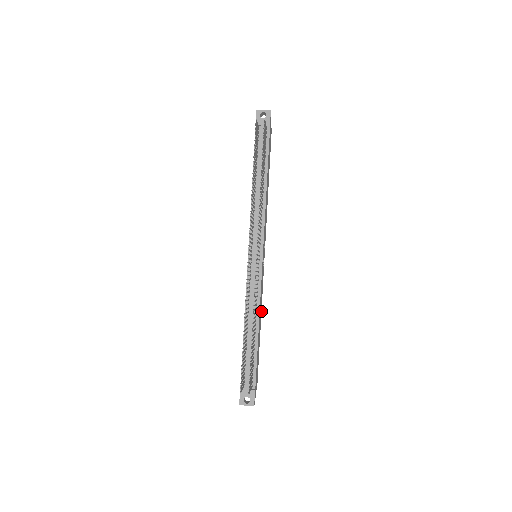
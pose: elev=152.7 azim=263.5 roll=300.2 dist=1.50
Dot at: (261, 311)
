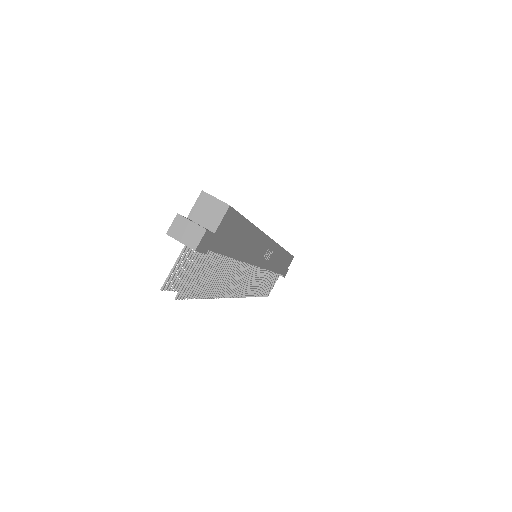
Dot at: (284, 249)
